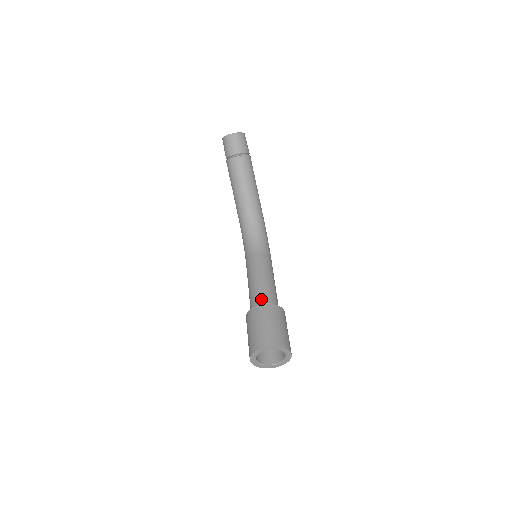
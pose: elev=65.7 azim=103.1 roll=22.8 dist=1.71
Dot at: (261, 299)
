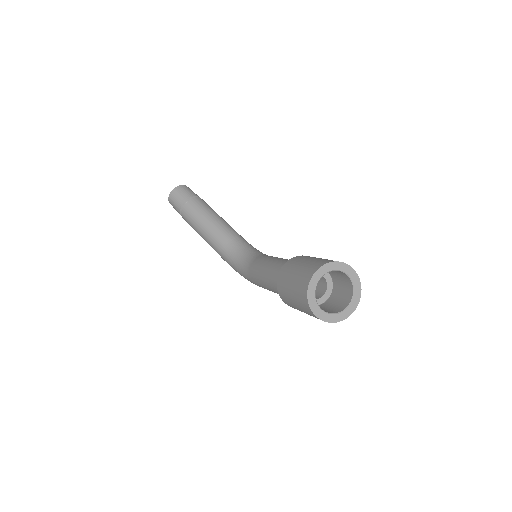
Dot at: occluded
